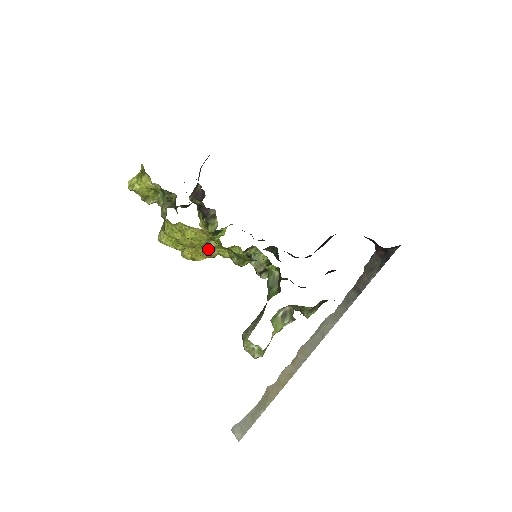
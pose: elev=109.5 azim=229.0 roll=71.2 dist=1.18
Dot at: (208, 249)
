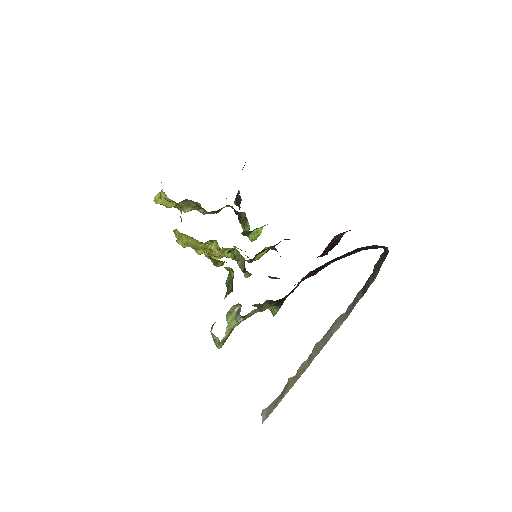
Dot at: (212, 250)
